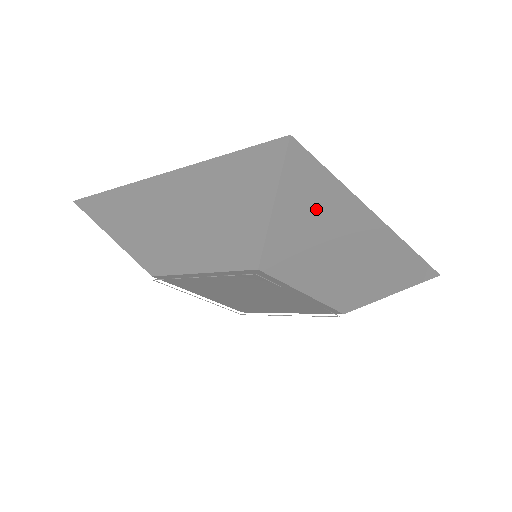
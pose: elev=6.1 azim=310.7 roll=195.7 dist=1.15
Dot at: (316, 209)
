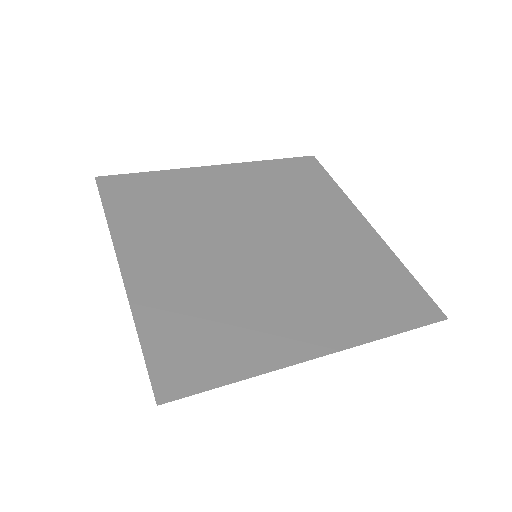
Dot at: occluded
